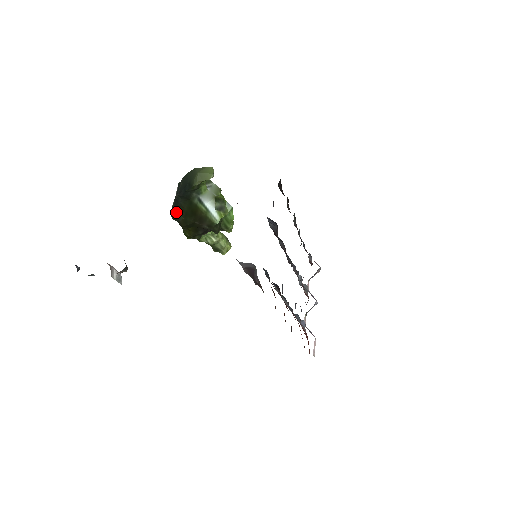
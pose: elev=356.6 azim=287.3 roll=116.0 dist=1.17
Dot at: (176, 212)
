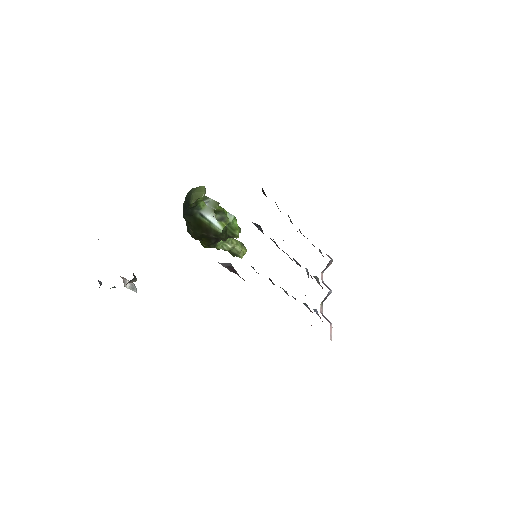
Dot at: (187, 227)
